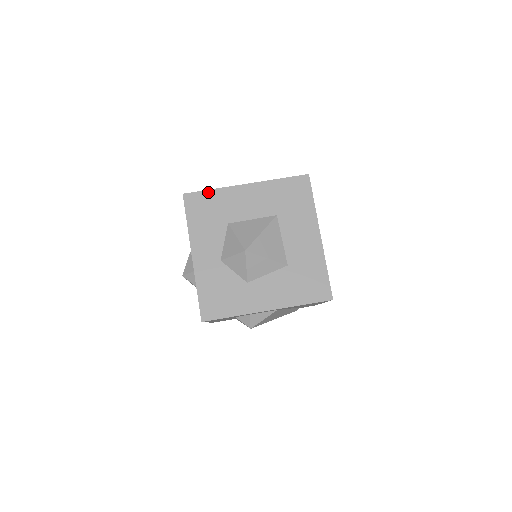
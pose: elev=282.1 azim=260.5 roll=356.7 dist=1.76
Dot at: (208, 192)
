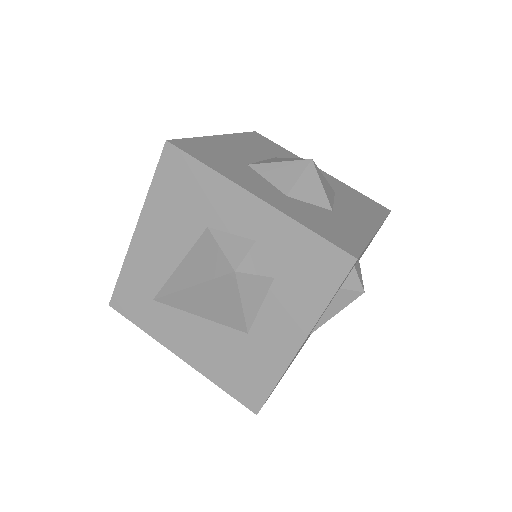
Dot at: (192, 139)
